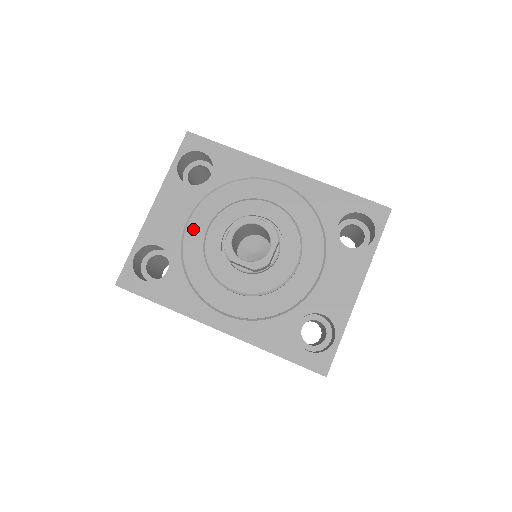
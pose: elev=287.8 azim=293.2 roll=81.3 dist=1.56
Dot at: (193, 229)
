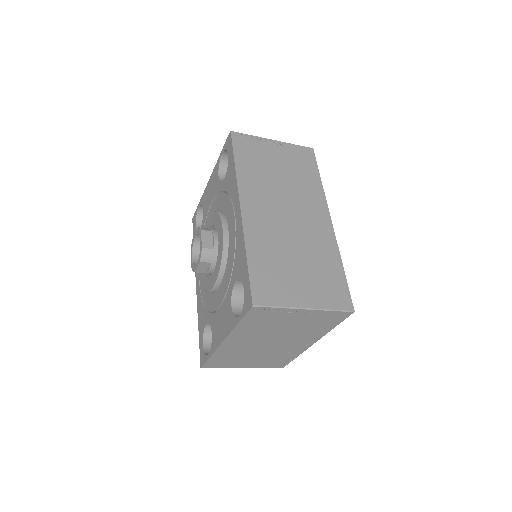
Dot at: (210, 212)
